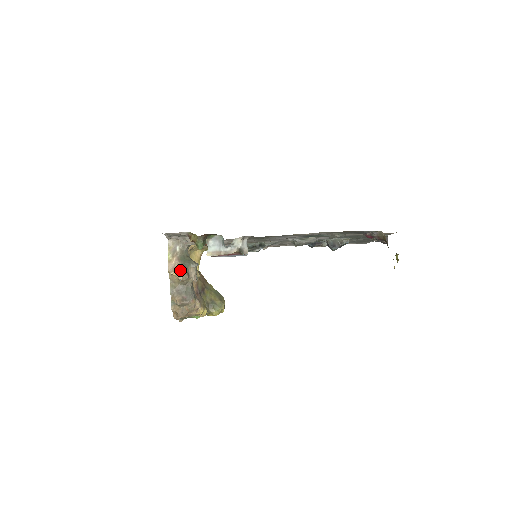
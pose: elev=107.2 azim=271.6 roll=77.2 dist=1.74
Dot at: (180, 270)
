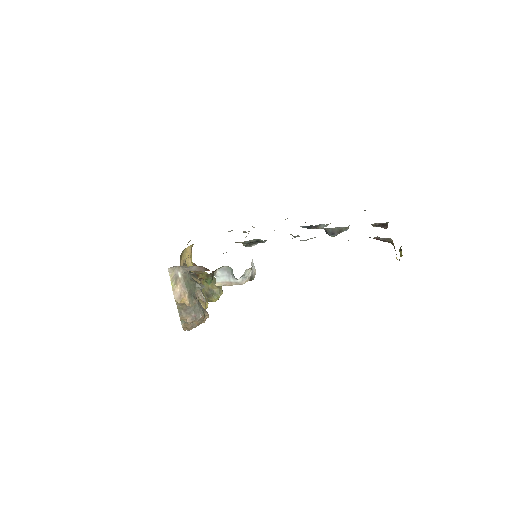
Dot at: (188, 298)
